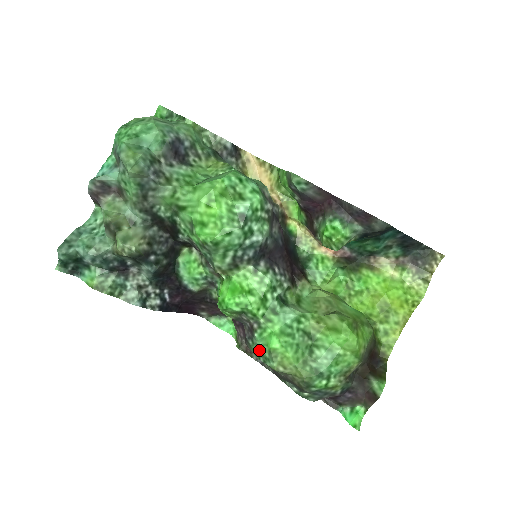
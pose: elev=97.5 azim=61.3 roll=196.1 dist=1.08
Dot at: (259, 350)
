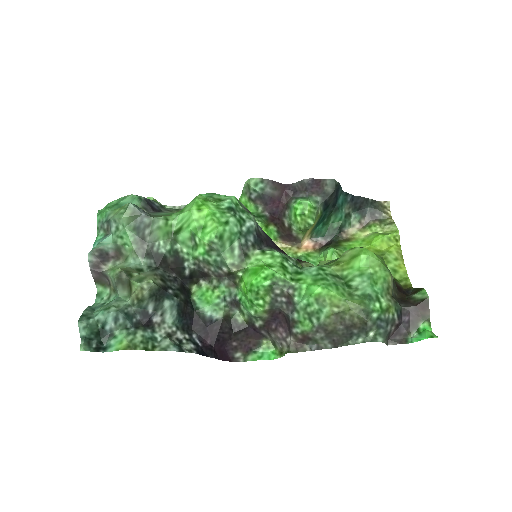
Dot at: (307, 311)
